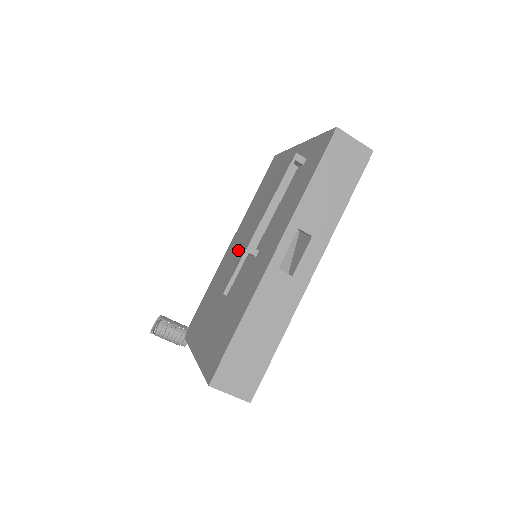
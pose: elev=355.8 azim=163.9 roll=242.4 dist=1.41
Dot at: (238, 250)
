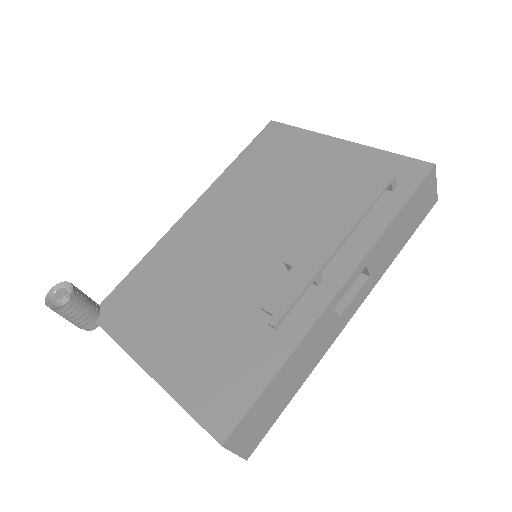
Dot at: (221, 233)
